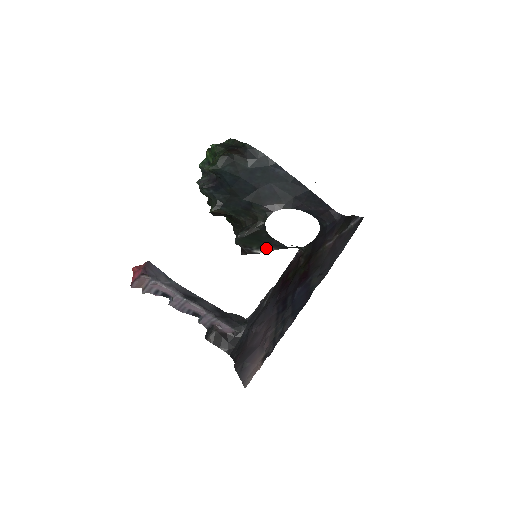
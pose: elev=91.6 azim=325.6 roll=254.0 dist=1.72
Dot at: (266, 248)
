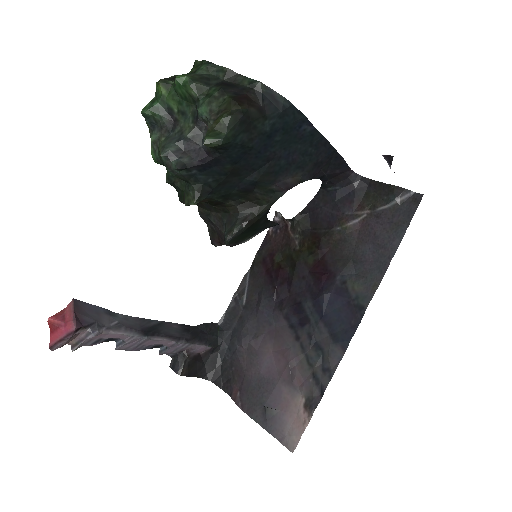
Dot at: (256, 234)
